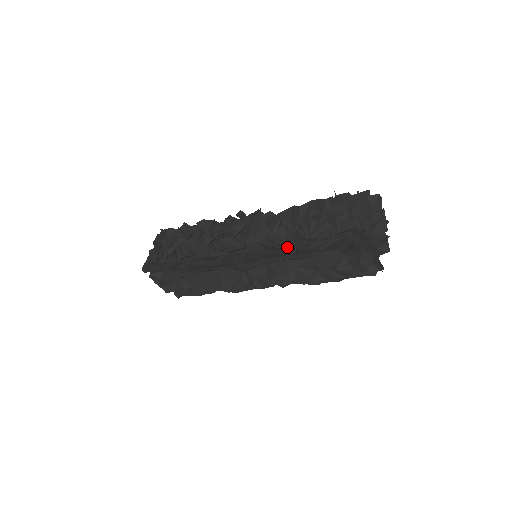
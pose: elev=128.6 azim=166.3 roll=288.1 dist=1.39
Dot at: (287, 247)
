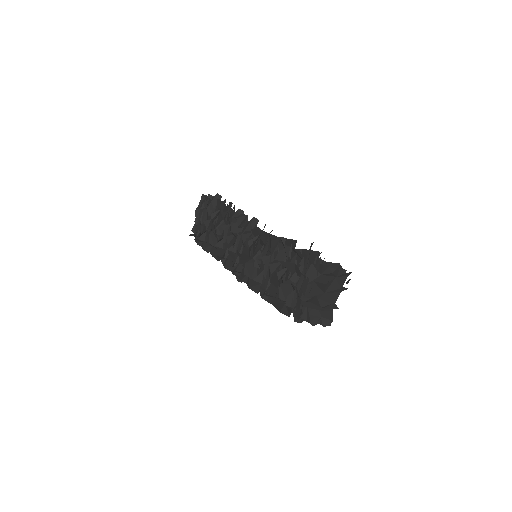
Dot at: (254, 283)
